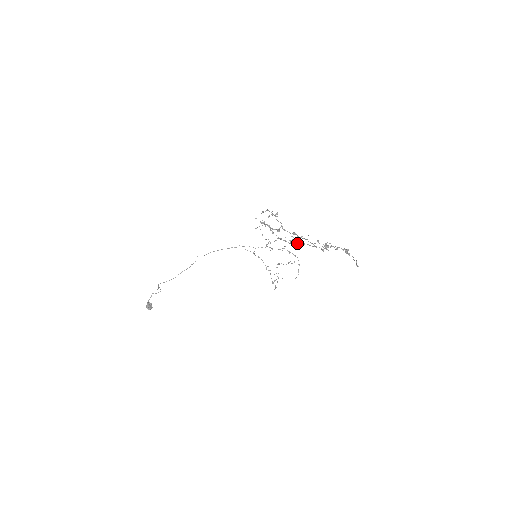
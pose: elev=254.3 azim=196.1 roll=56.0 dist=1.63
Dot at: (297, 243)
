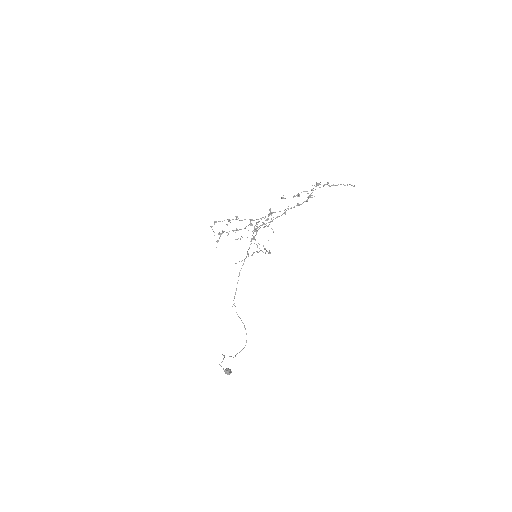
Dot at: occluded
